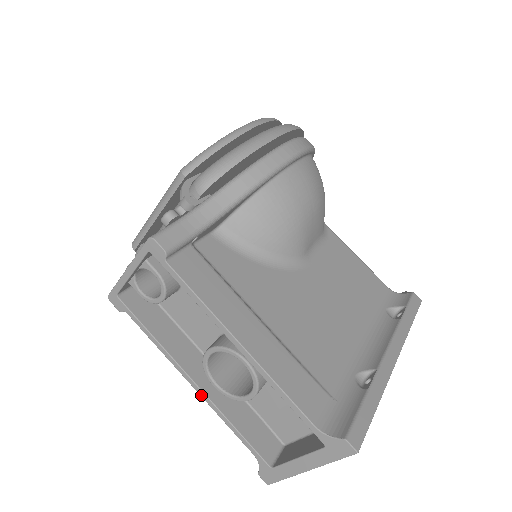
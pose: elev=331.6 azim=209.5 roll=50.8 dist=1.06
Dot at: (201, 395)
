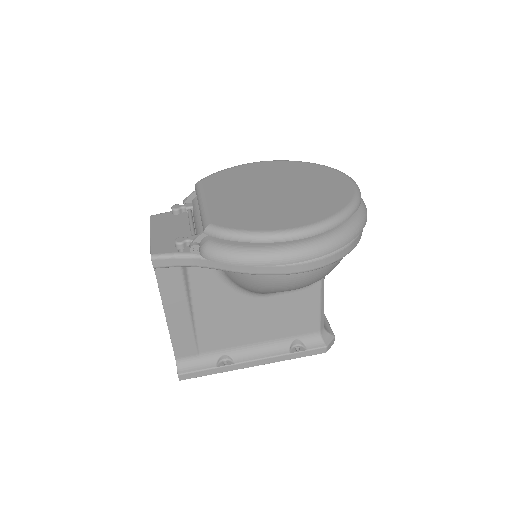
Dot at: occluded
